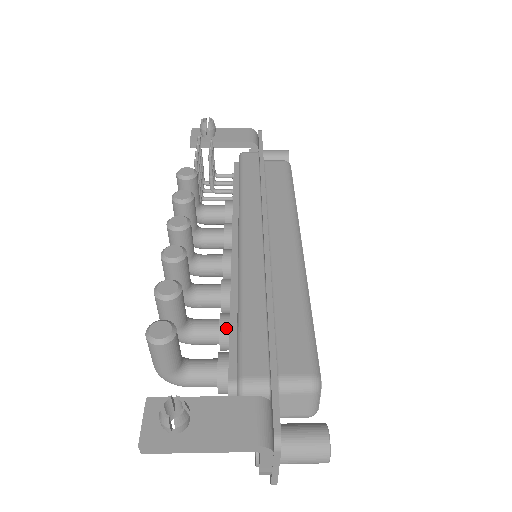
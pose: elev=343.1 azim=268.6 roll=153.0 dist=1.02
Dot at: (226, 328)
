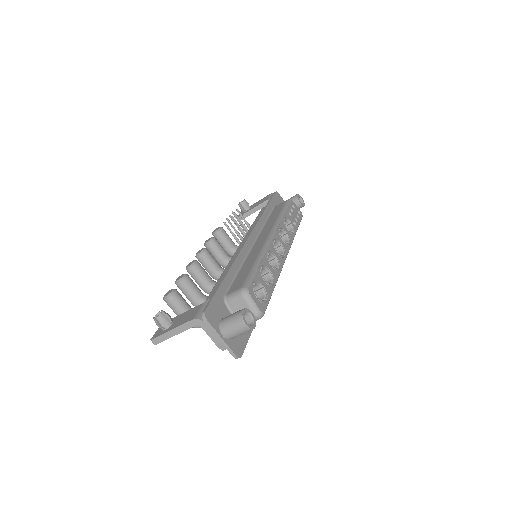
Dot at: occluded
